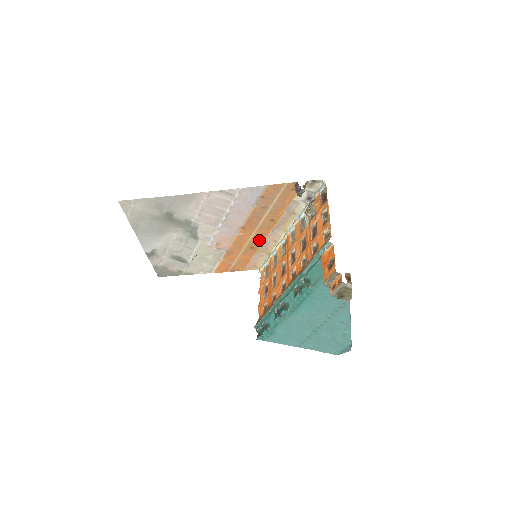
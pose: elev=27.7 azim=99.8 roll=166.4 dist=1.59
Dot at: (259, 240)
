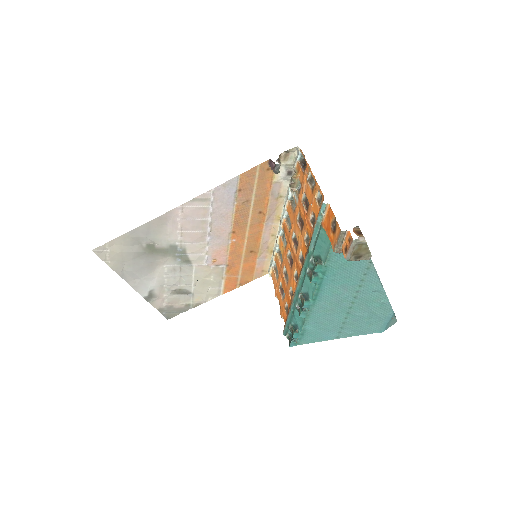
Dot at: (255, 240)
